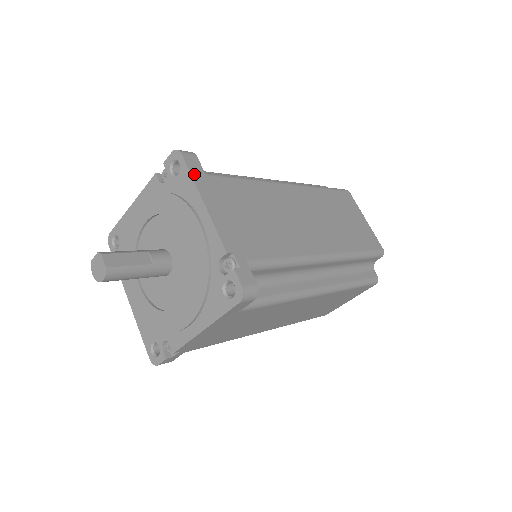
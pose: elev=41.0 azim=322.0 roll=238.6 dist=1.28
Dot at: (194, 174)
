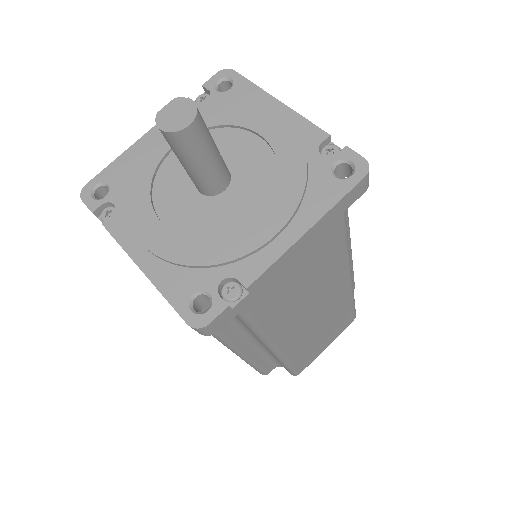
Dot at: (254, 86)
